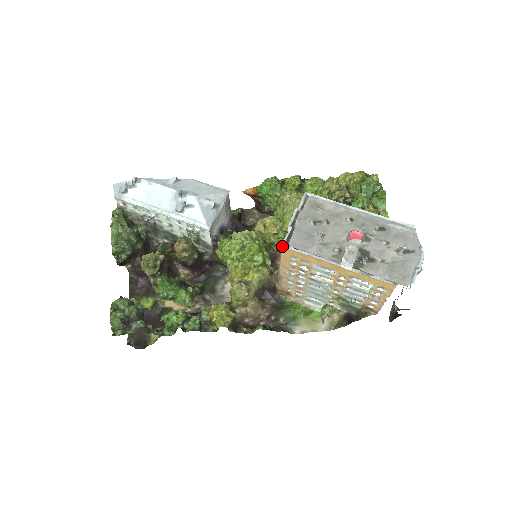
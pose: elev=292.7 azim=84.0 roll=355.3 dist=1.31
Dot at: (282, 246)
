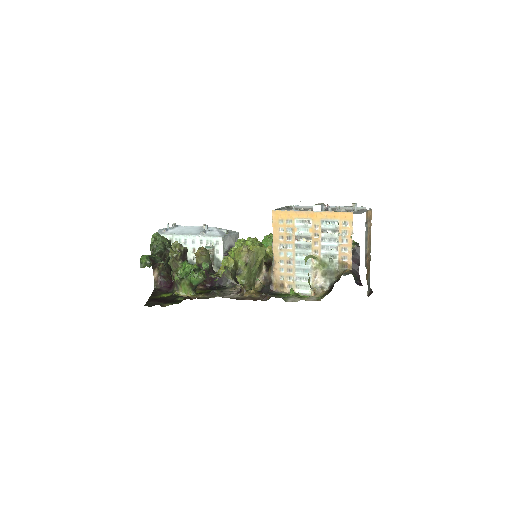
Dot at: (272, 210)
